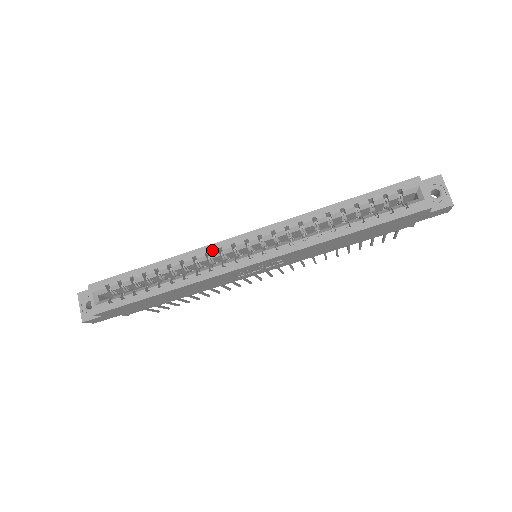
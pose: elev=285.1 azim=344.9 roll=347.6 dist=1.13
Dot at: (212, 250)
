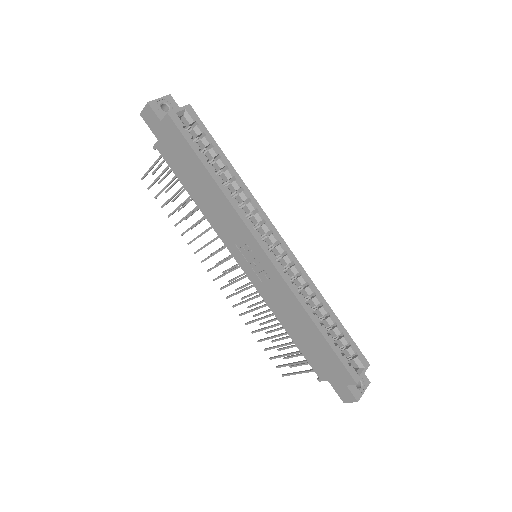
Dot at: (261, 214)
